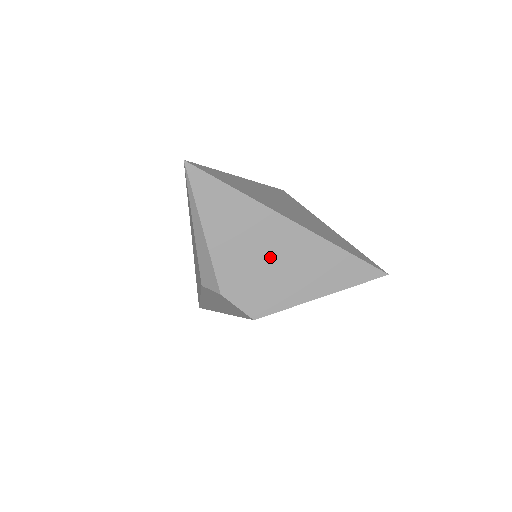
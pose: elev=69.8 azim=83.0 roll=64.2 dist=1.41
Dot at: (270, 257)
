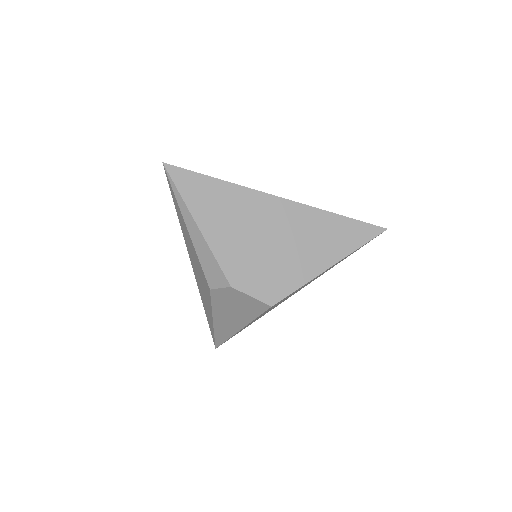
Dot at: (269, 237)
